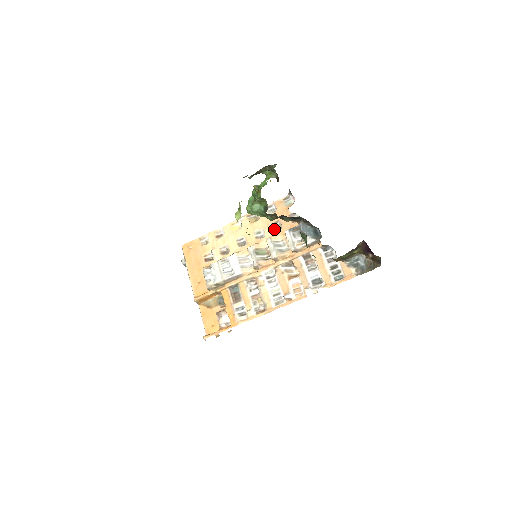
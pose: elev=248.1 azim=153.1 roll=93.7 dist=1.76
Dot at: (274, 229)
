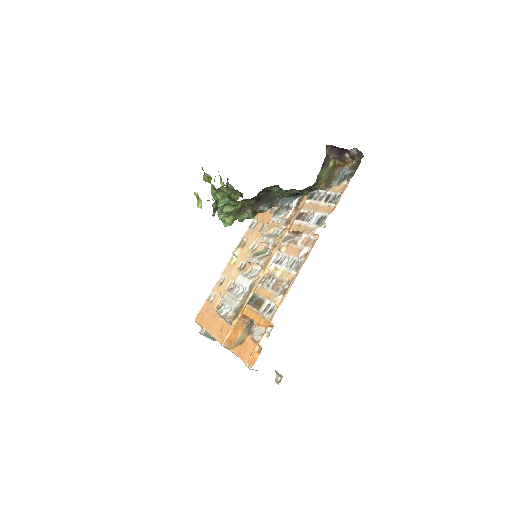
Dot at: (263, 232)
